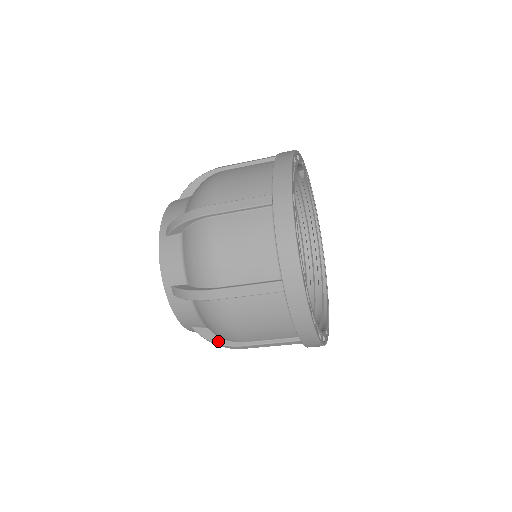
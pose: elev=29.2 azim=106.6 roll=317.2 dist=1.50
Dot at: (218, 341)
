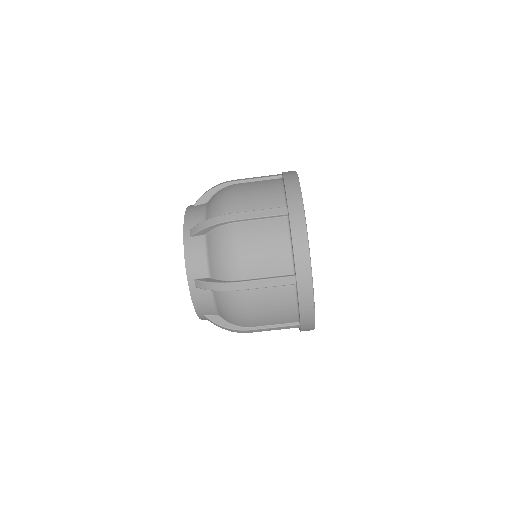
Dot at: (219, 281)
